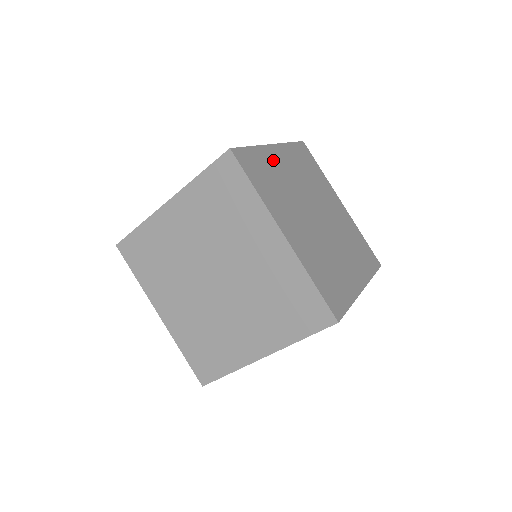
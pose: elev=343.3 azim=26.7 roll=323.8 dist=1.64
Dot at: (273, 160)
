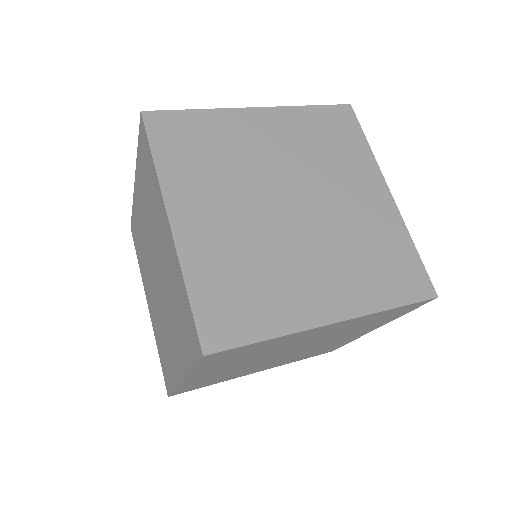
Dot at: (237, 127)
